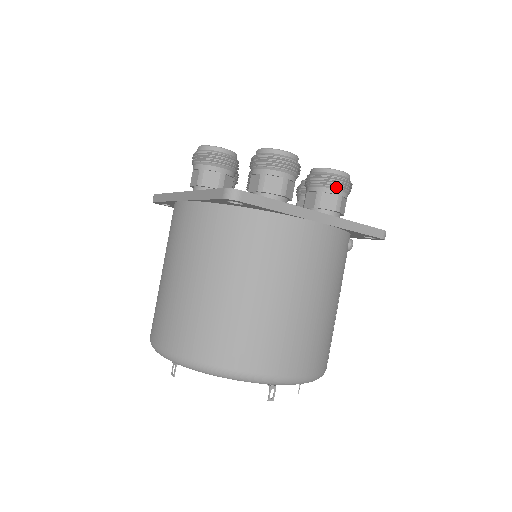
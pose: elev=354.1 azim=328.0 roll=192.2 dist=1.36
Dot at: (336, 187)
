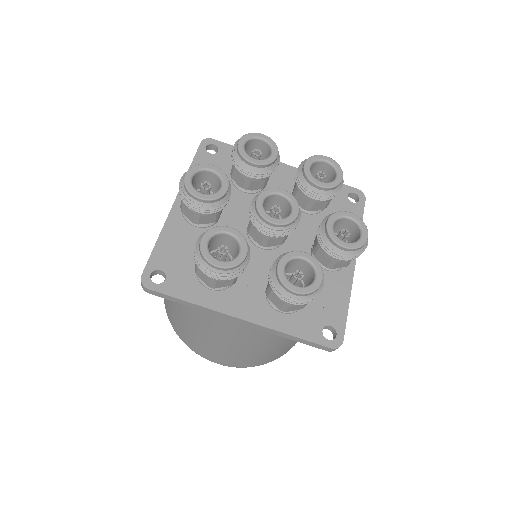
Dot at: (281, 299)
